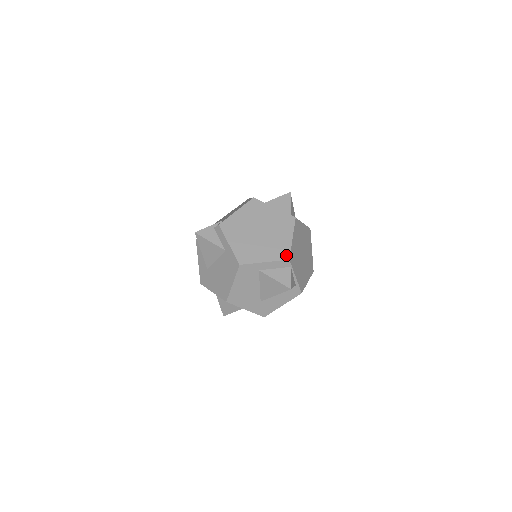
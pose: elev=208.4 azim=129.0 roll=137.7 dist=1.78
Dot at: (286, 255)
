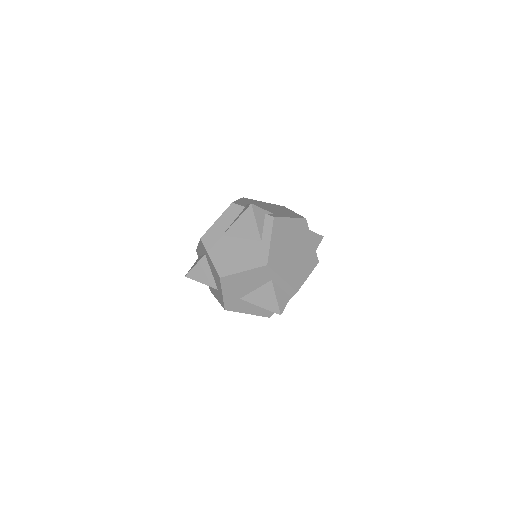
Dot at: (298, 286)
